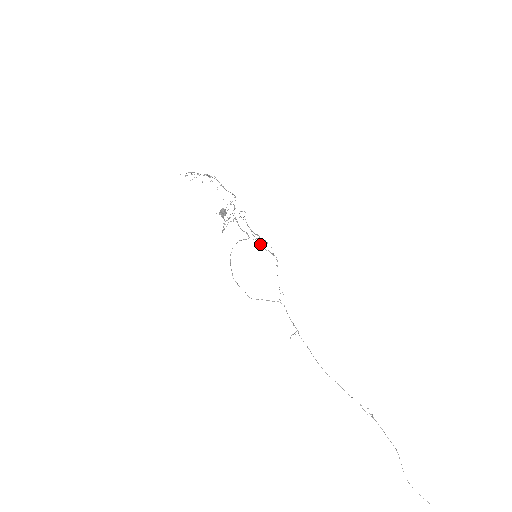
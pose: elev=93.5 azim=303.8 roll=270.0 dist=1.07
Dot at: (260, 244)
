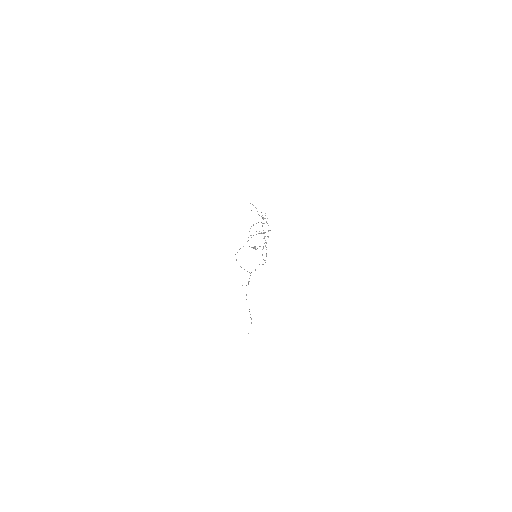
Dot at: occluded
